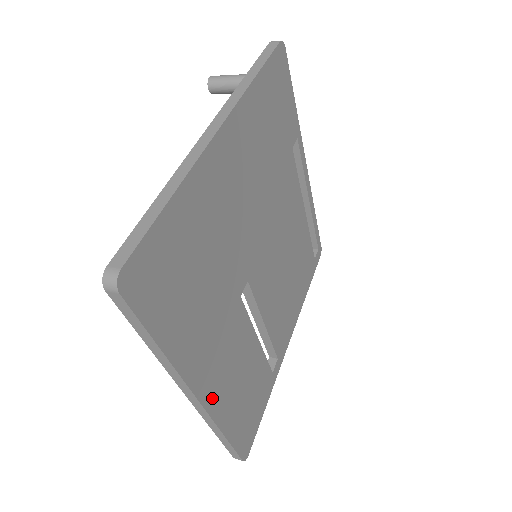
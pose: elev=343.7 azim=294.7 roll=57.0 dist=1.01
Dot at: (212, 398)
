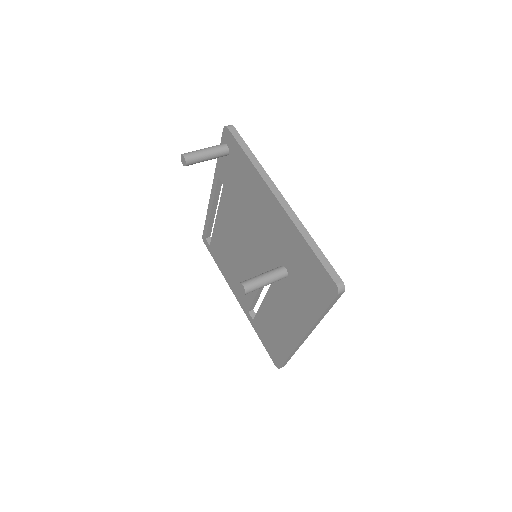
Dot at: occluded
